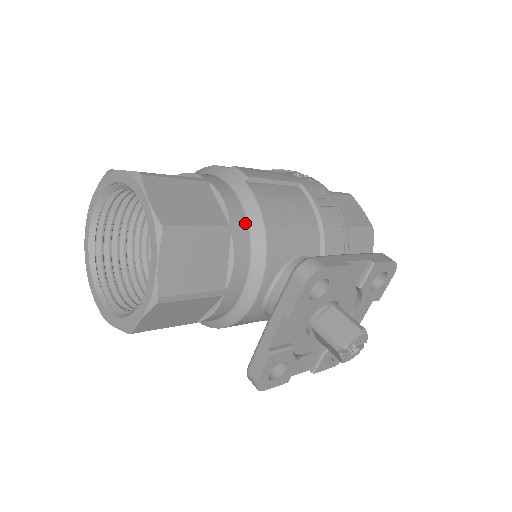
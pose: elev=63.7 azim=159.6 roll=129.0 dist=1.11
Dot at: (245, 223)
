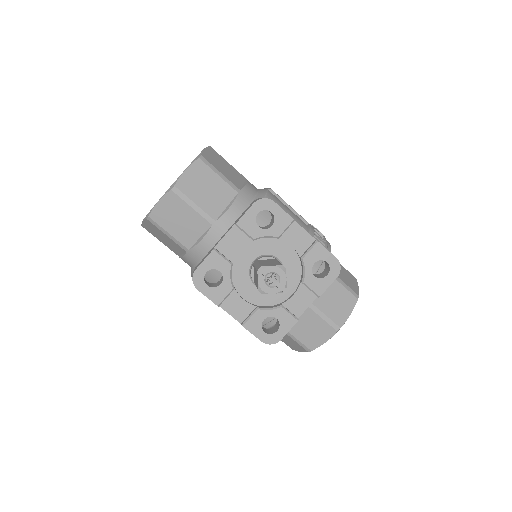
Dot at: (251, 199)
